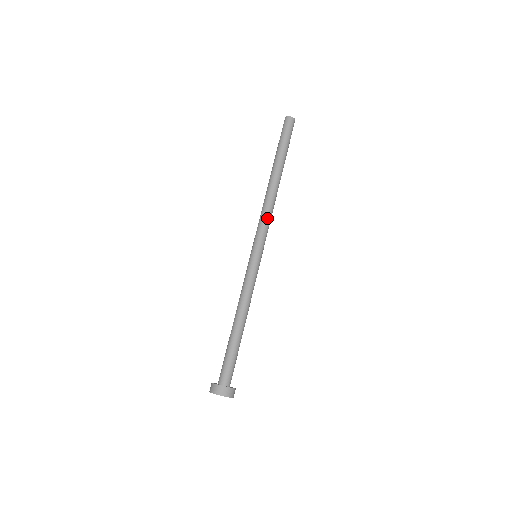
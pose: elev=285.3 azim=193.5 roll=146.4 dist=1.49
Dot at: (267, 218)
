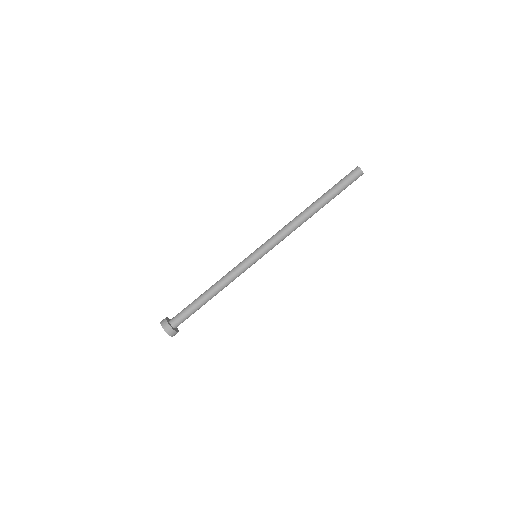
Dot at: (282, 234)
